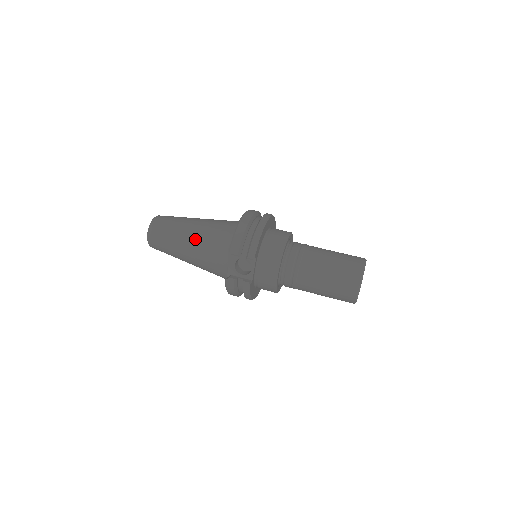
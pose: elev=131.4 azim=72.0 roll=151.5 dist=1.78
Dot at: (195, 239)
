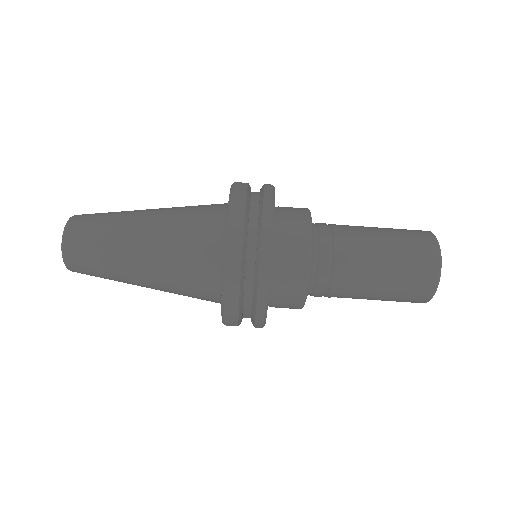
Dot at: (156, 287)
